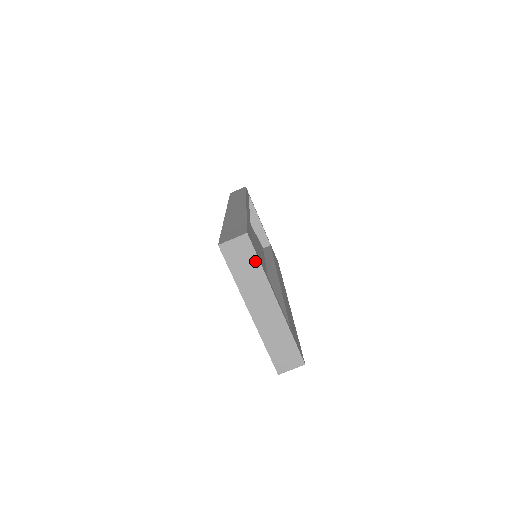
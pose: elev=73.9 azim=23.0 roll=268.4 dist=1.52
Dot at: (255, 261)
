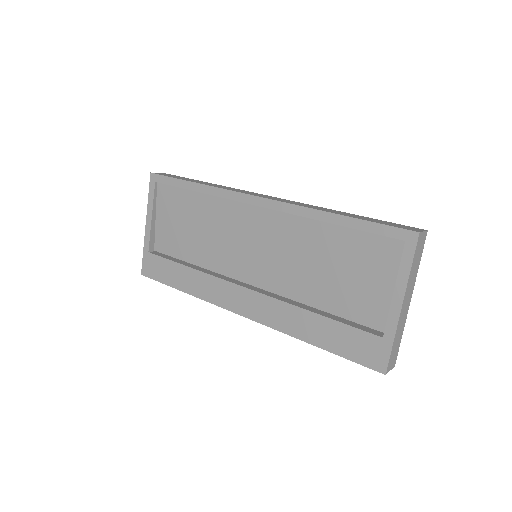
Dot at: (420, 258)
